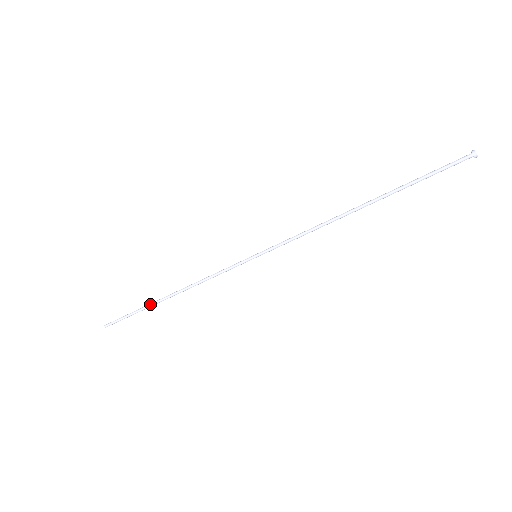
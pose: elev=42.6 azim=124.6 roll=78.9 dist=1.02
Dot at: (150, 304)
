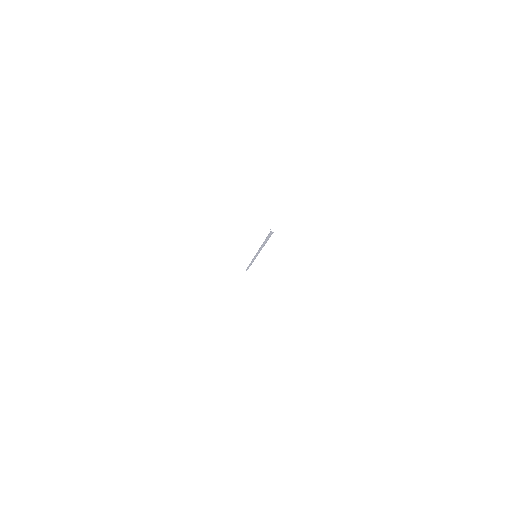
Dot at: occluded
